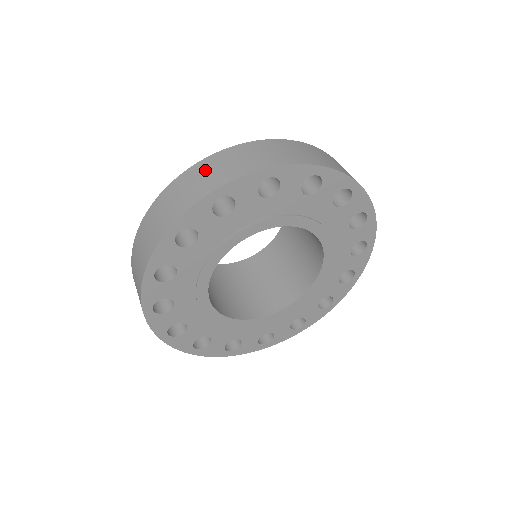
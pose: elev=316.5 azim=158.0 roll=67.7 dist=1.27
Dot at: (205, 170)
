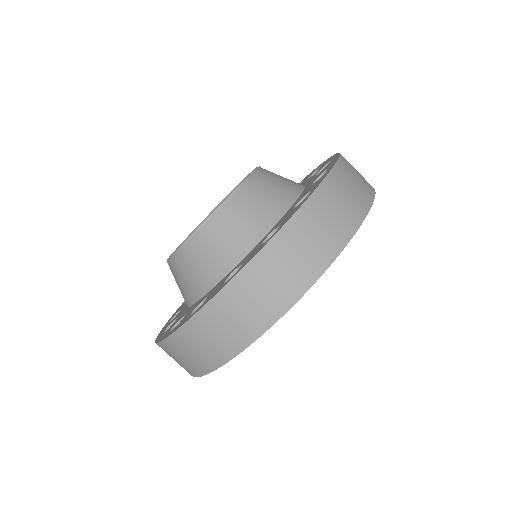
Dot at: (247, 294)
